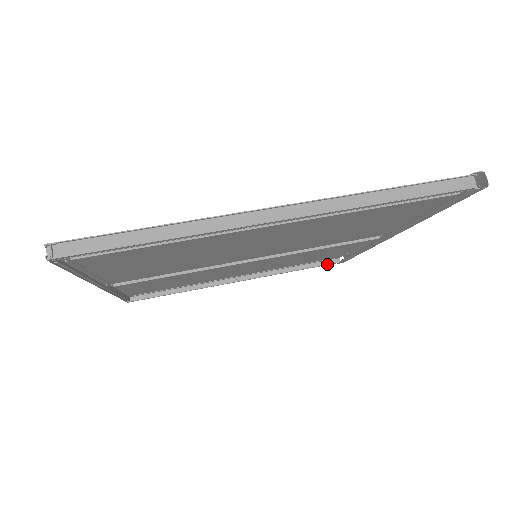
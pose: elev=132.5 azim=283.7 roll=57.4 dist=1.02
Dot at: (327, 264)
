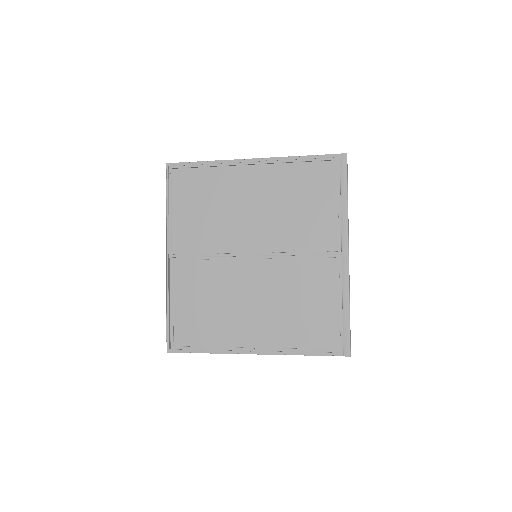
Dot at: (333, 352)
